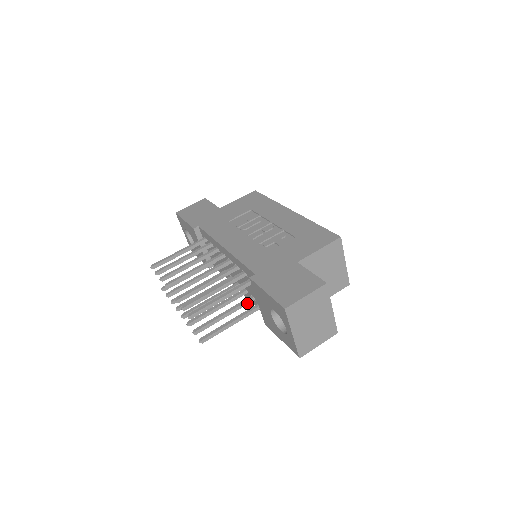
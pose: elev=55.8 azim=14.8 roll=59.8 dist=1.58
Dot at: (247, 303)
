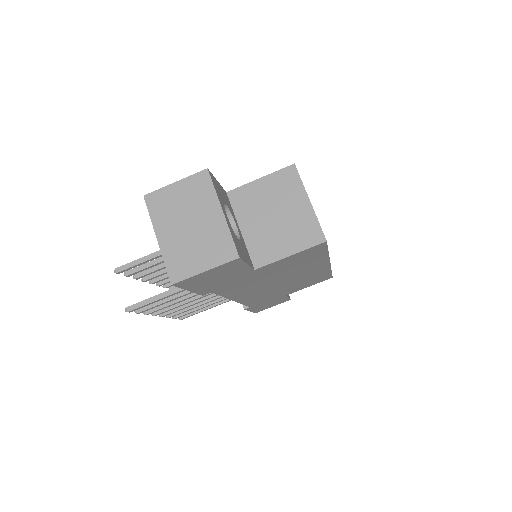
Dot at: occluded
